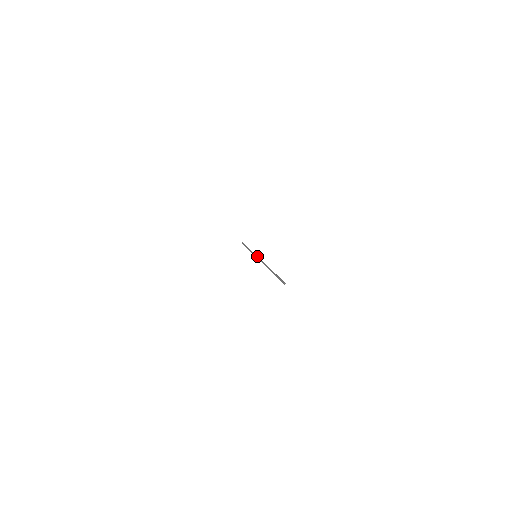
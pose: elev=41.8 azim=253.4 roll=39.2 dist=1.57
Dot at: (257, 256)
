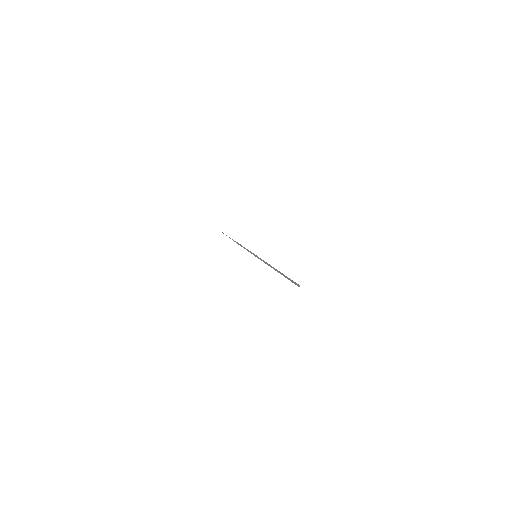
Dot at: occluded
